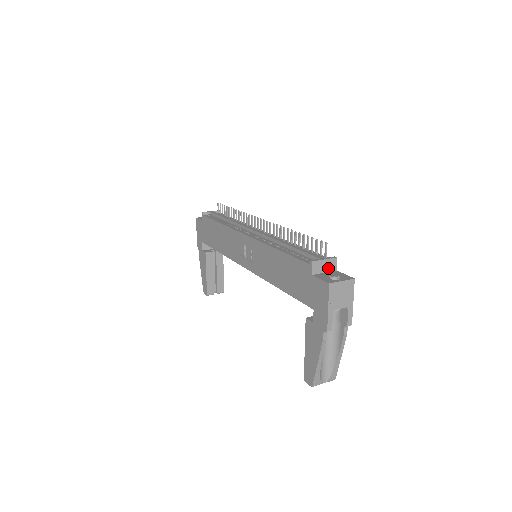
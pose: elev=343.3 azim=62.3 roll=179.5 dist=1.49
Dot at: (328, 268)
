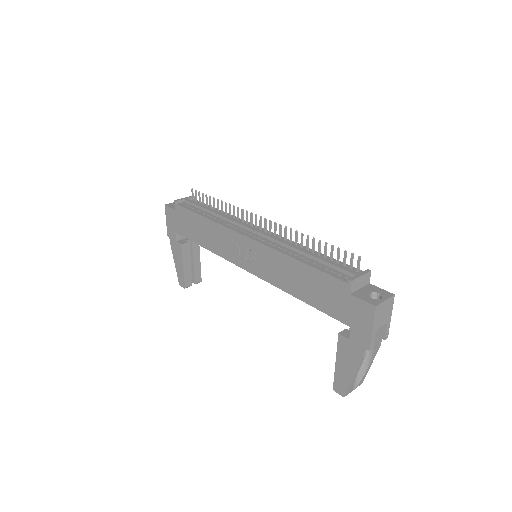
Dot at: (363, 283)
